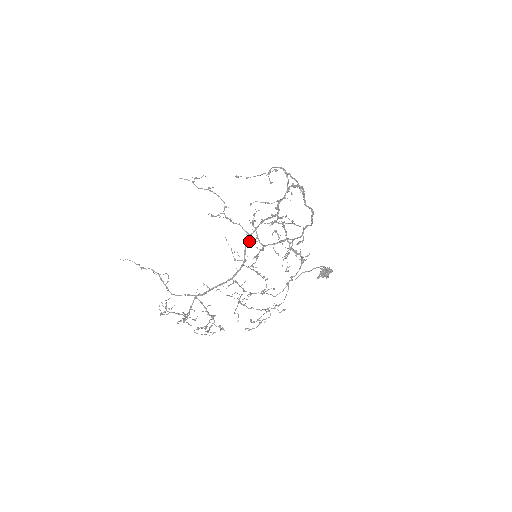
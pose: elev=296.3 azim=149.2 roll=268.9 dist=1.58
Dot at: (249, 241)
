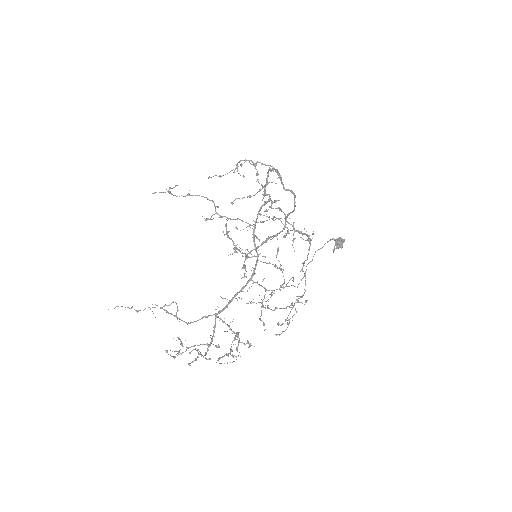
Dot at: (230, 254)
